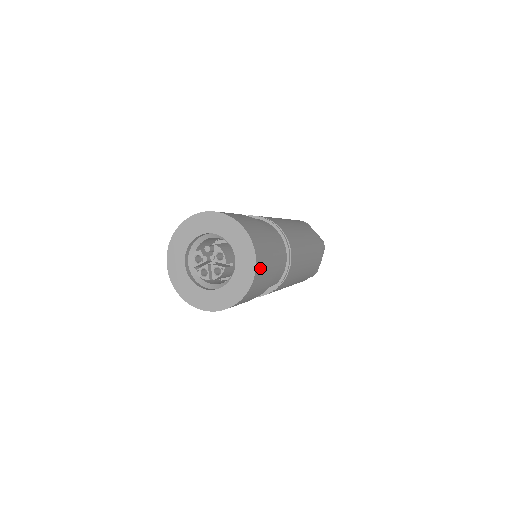
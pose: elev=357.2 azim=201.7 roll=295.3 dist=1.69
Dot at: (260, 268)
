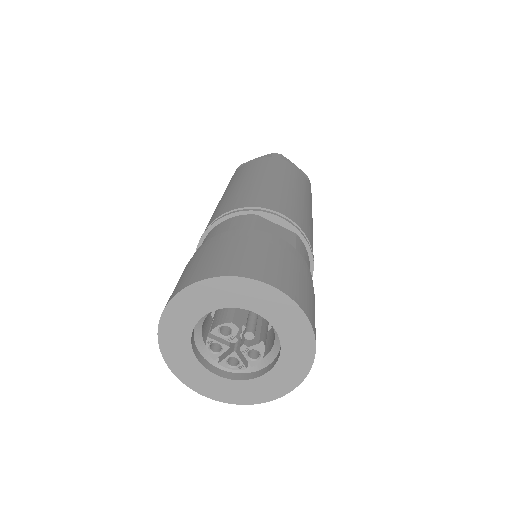
Dot at: occluded
